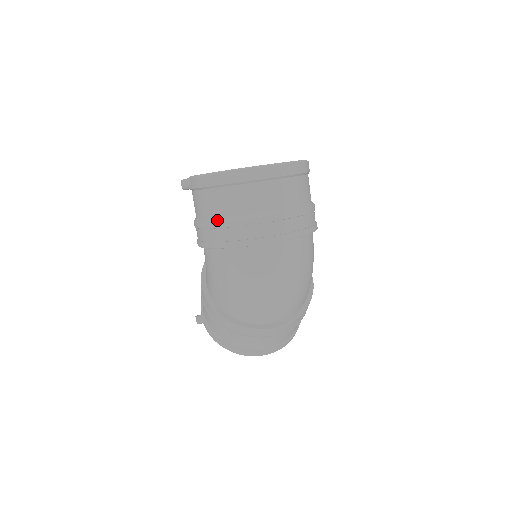
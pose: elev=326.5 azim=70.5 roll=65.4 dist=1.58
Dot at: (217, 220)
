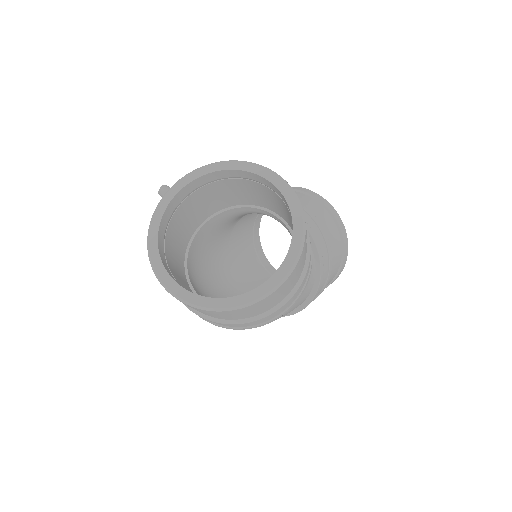
Dot at: occluded
